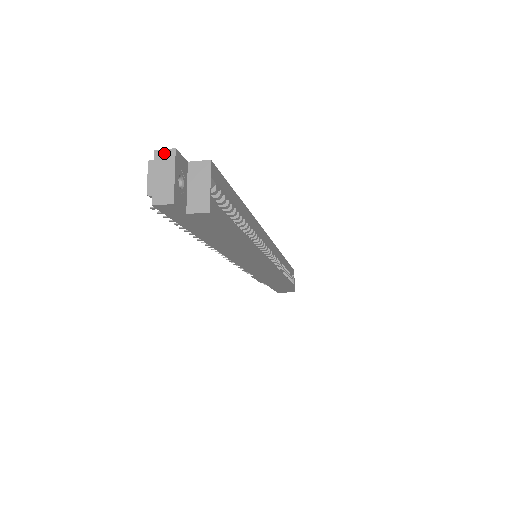
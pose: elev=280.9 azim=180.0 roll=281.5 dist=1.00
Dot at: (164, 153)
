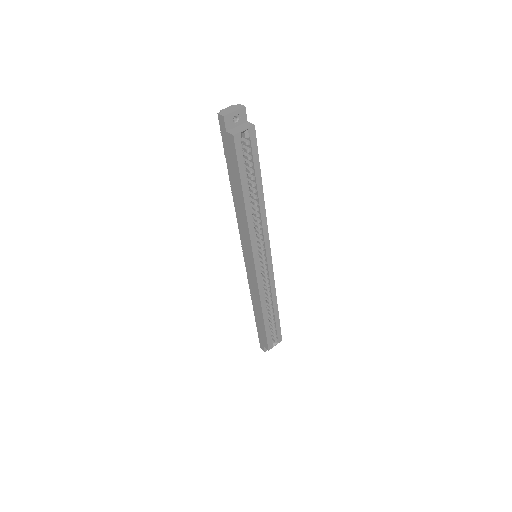
Dot at: (240, 105)
